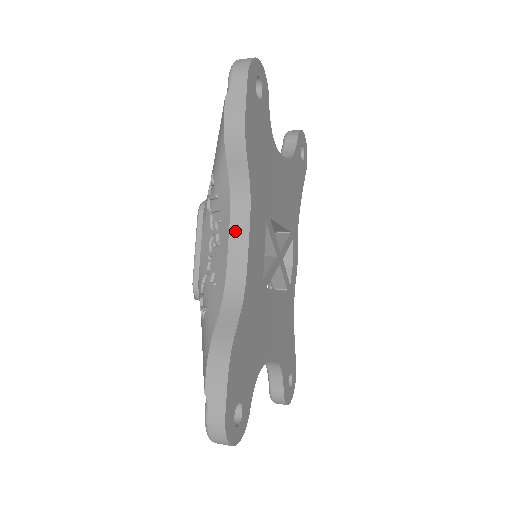
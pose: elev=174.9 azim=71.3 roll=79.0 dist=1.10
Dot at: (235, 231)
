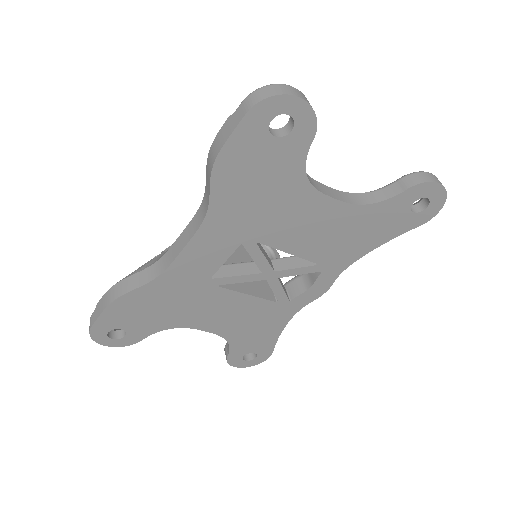
Dot at: (188, 229)
